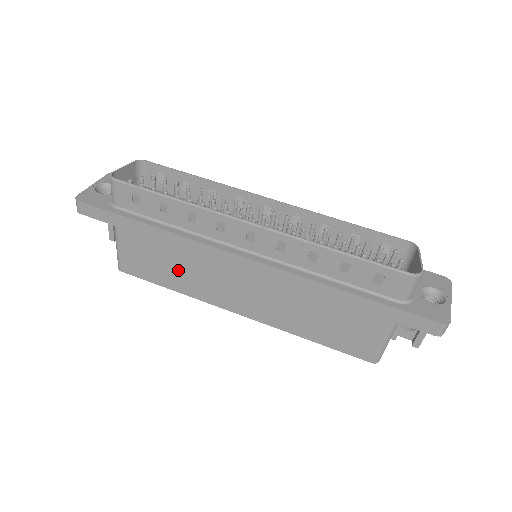
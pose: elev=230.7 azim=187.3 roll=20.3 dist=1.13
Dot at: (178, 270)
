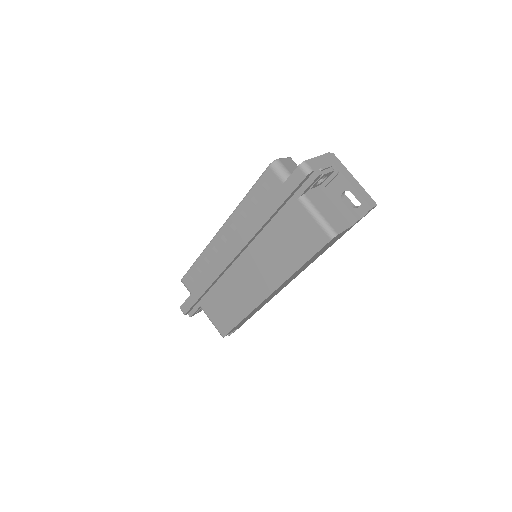
Dot at: (231, 302)
